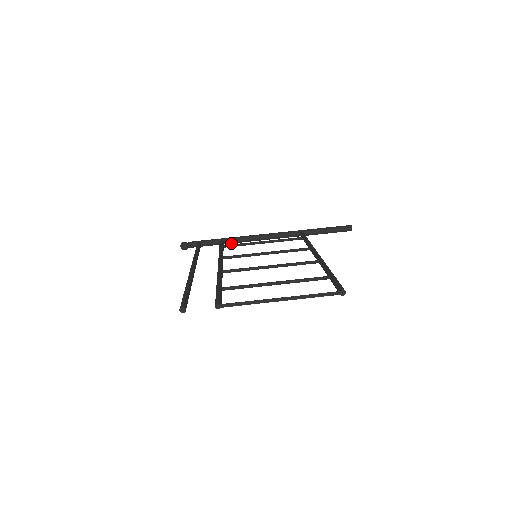
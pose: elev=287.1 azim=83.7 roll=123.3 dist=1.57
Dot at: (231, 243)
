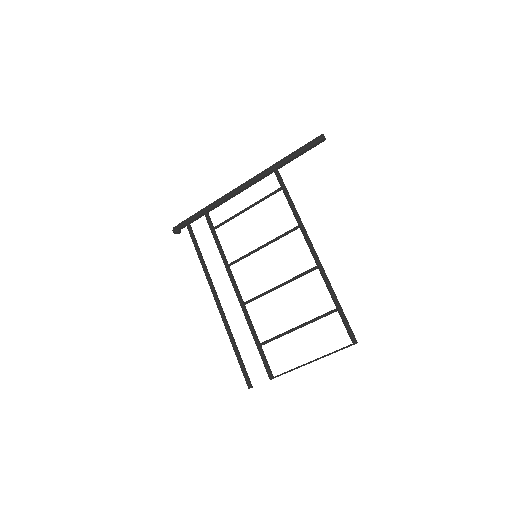
Dot at: (214, 208)
